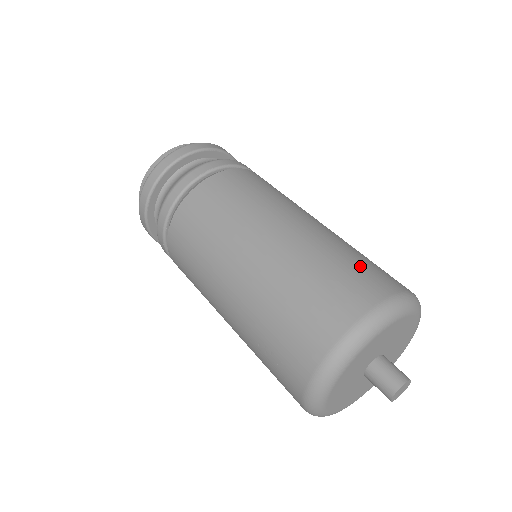
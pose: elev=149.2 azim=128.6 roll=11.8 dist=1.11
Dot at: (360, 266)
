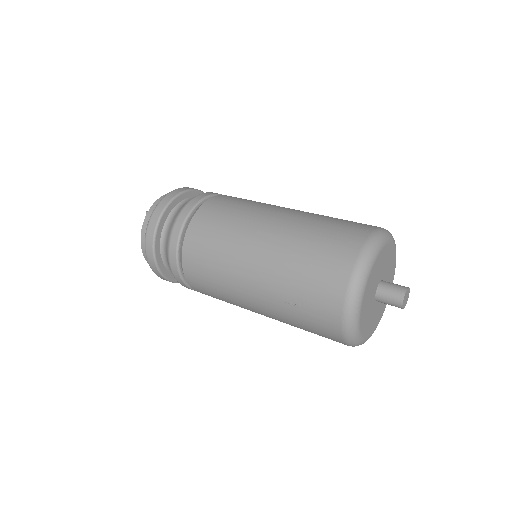
Dot at: (345, 221)
